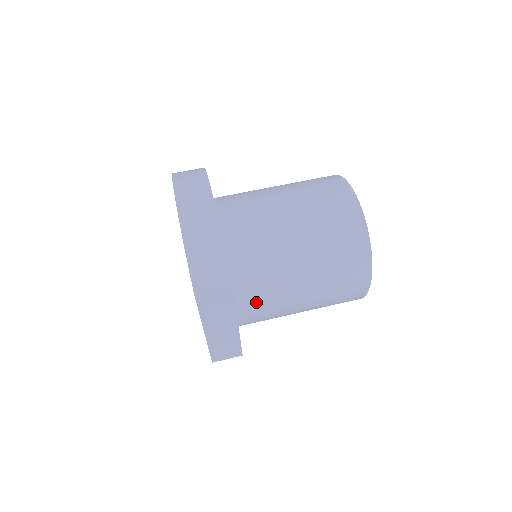
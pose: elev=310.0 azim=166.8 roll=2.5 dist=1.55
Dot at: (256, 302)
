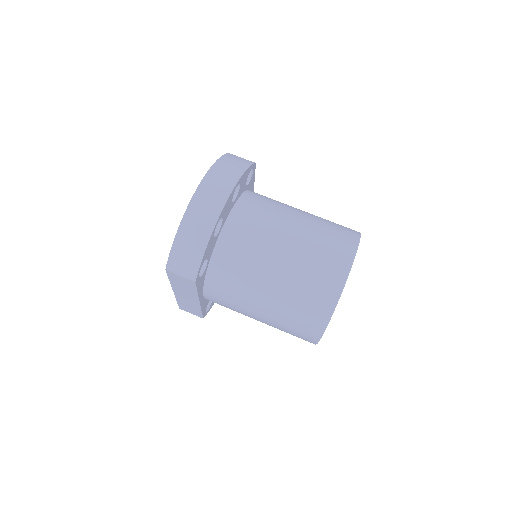
Dot at: (220, 297)
